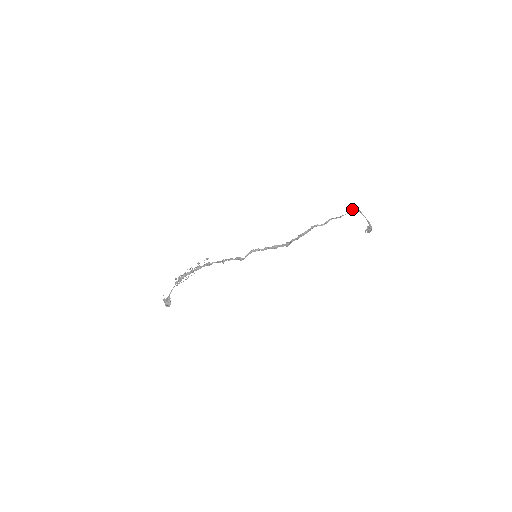
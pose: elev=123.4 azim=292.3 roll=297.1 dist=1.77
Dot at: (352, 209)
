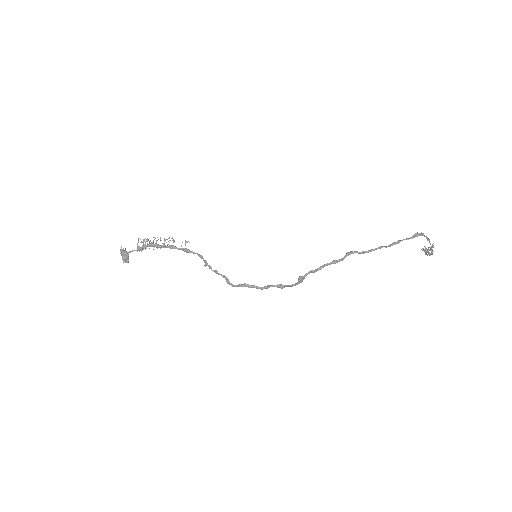
Dot at: (419, 235)
